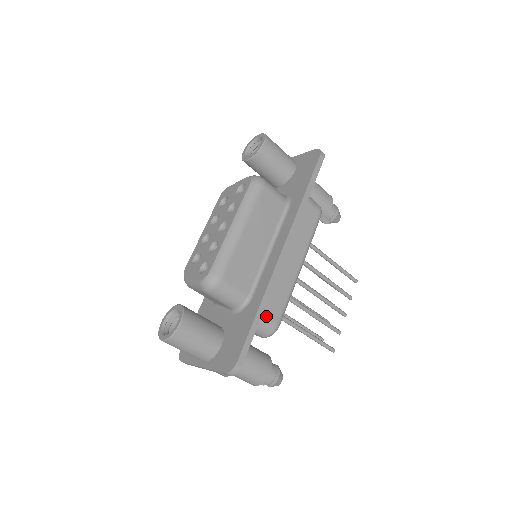
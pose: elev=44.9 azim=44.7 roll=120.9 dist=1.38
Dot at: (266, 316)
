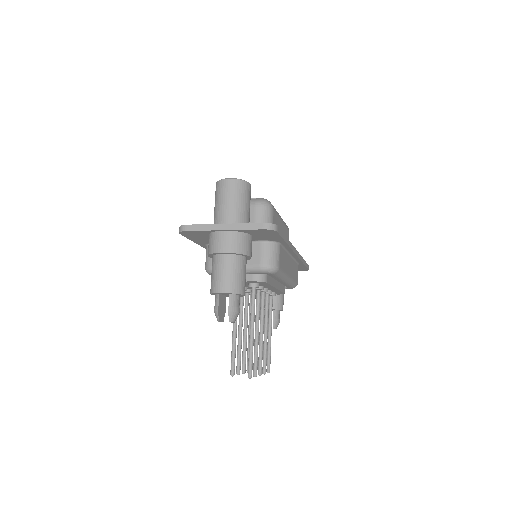
Dot at: (280, 253)
